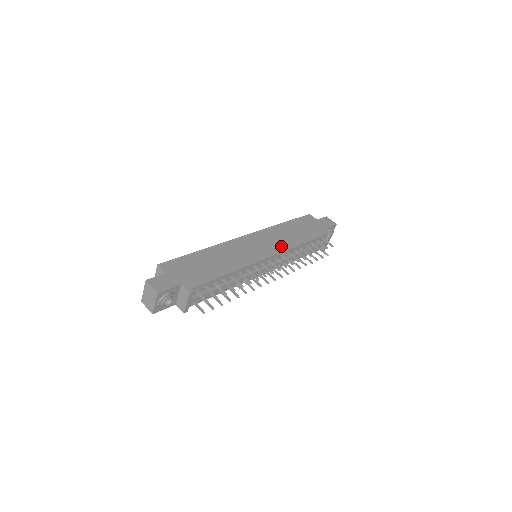
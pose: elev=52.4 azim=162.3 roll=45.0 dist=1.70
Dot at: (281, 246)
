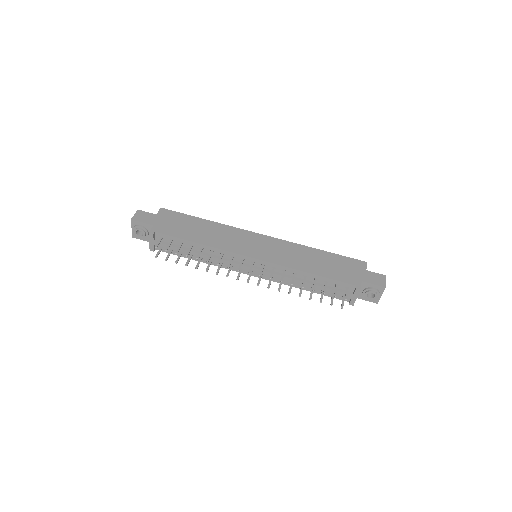
Dot at: (279, 259)
